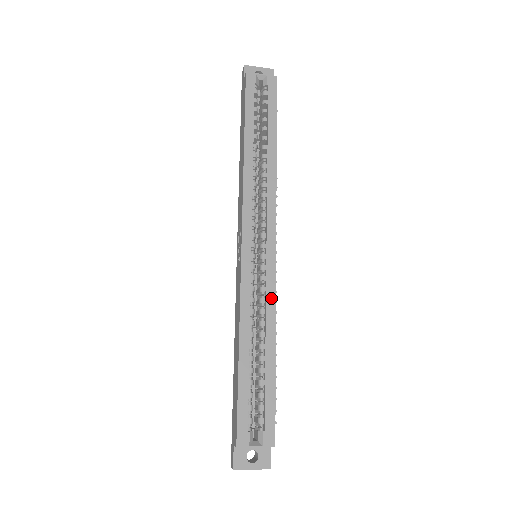
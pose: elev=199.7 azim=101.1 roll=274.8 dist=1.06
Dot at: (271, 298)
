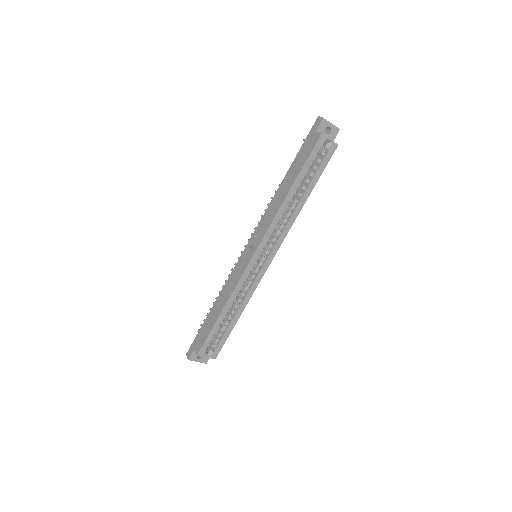
Dot at: (253, 289)
